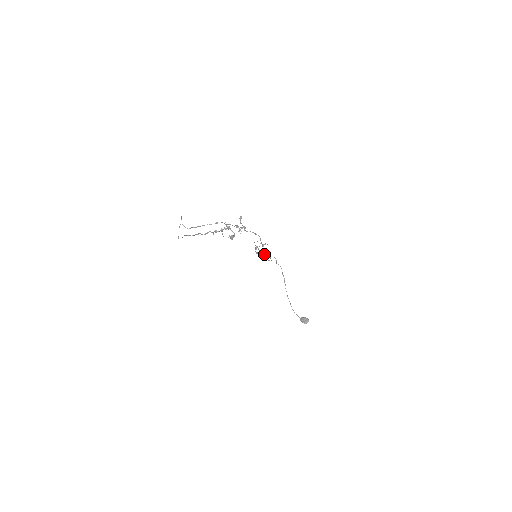
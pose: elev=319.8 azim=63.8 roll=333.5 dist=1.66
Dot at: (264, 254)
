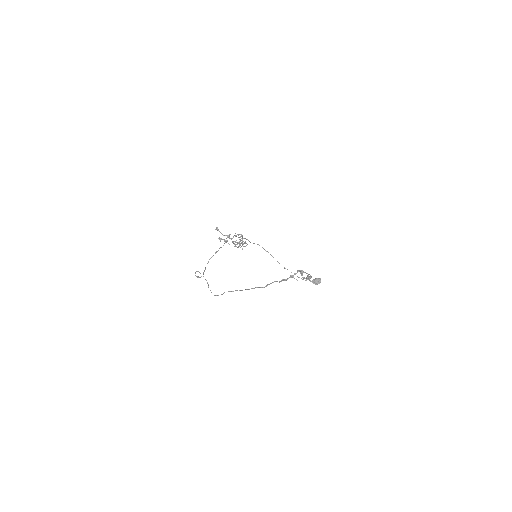
Dot at: (242, 244)
